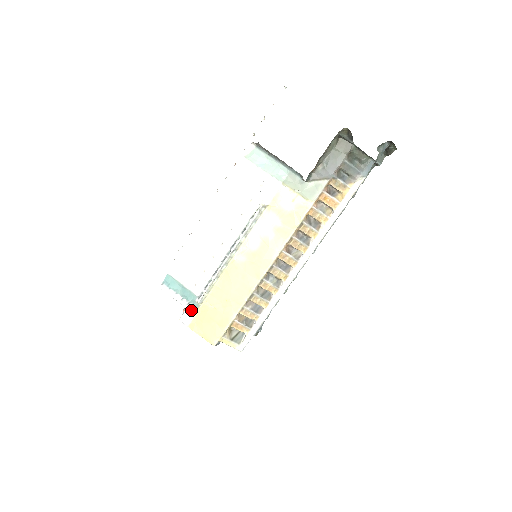
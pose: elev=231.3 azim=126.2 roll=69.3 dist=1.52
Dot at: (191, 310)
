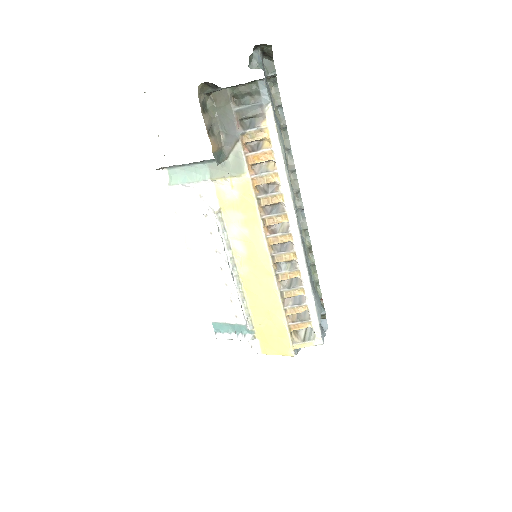
Dot at: (251, 340)
